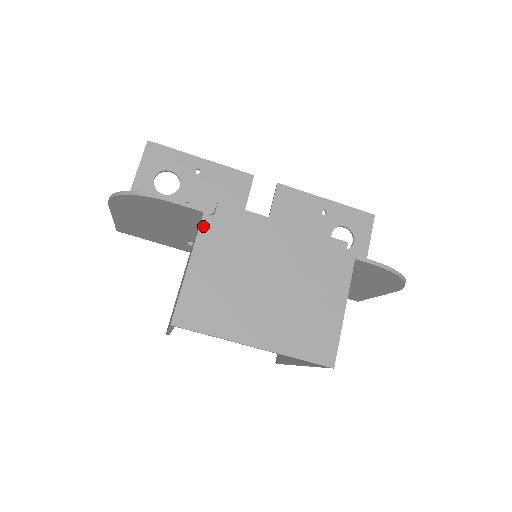
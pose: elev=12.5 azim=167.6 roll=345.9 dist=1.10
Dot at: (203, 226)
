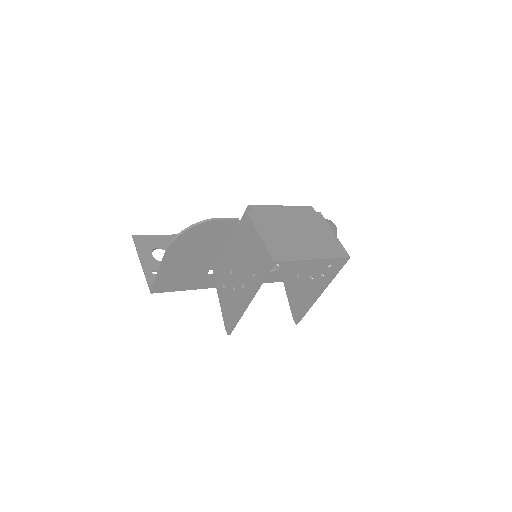
Dot at: (251, 216)
